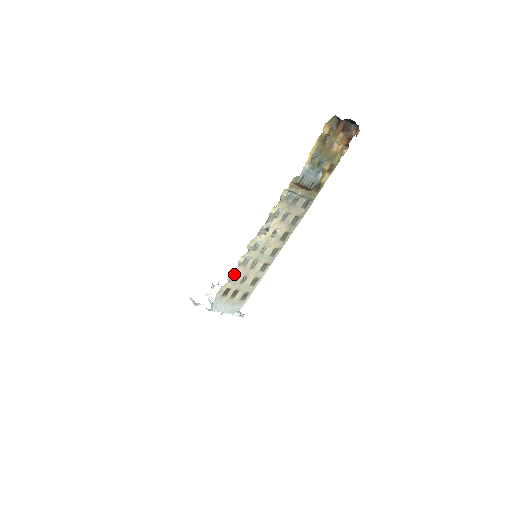
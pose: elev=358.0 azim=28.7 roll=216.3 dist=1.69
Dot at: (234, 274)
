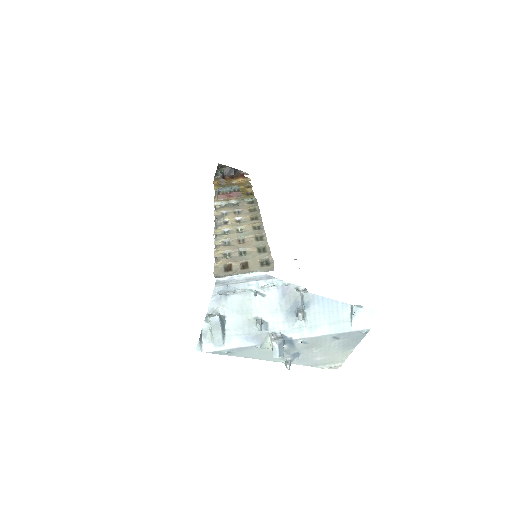
Dot at: (221, 254)
